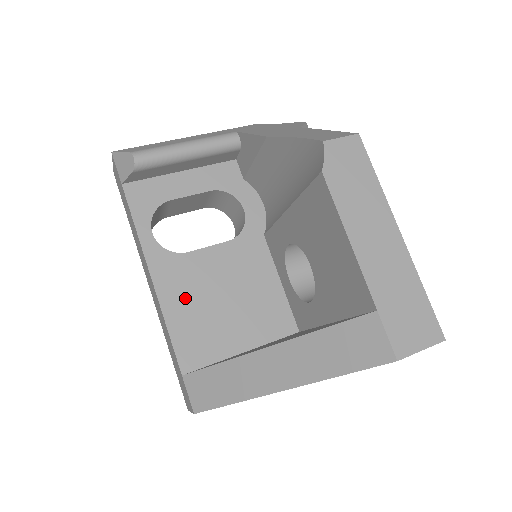
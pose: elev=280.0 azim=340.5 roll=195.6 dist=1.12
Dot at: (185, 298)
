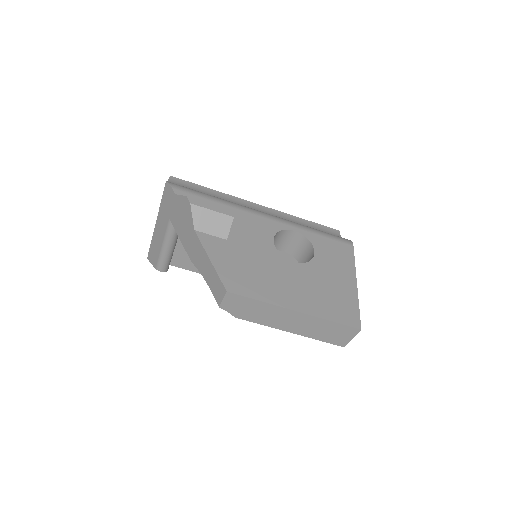
Dot at: occluded
